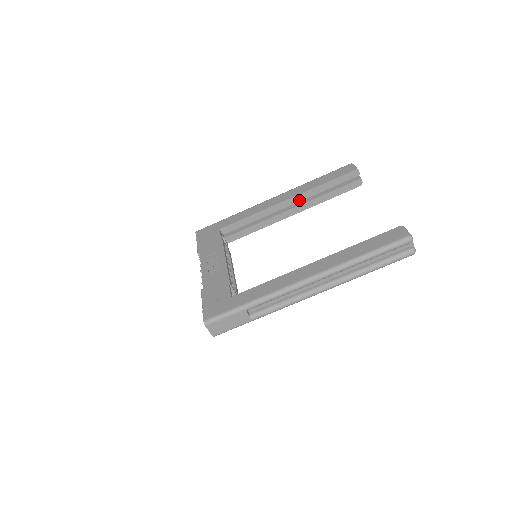
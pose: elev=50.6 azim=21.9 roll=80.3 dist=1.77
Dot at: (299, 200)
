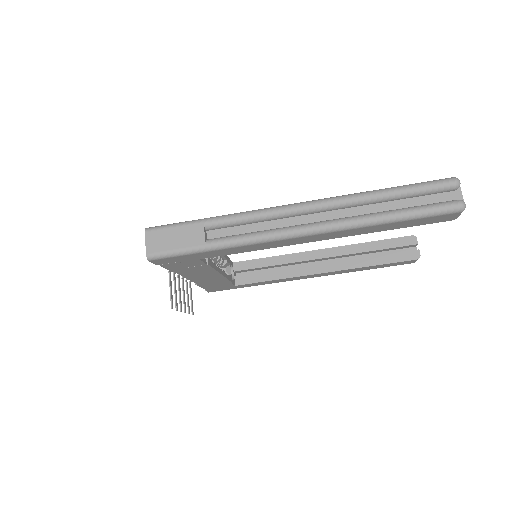
Dot at: (336, 255)
